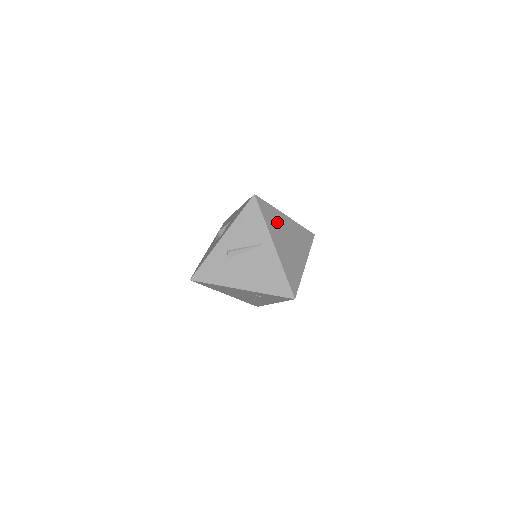
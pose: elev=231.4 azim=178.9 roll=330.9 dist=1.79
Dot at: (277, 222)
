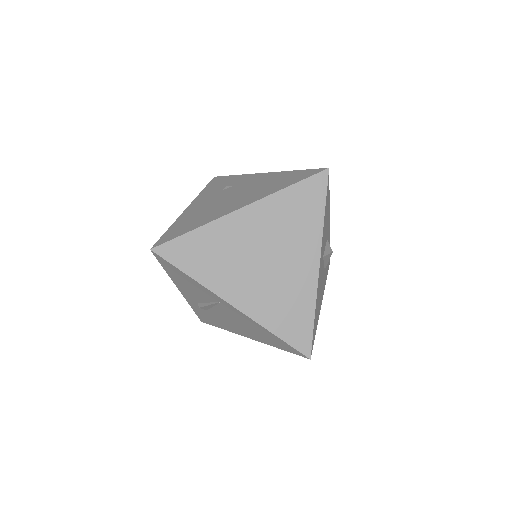
Dot at: (221, 250)
